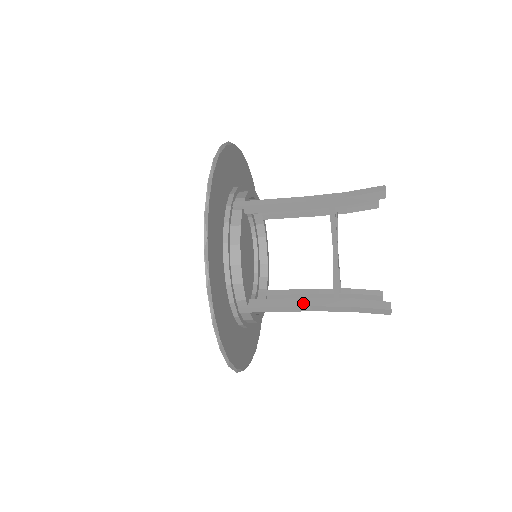
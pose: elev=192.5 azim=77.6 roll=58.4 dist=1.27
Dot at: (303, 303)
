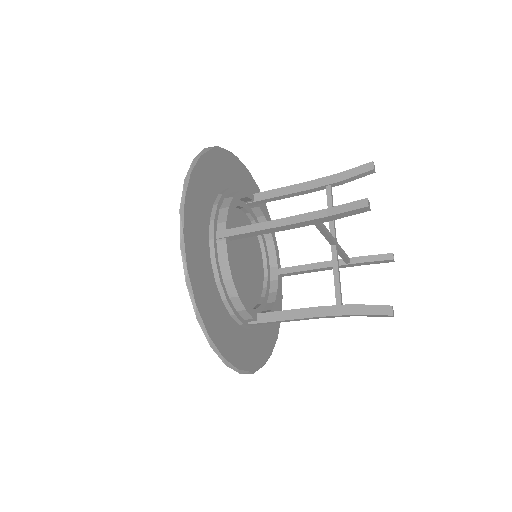
Dot at: (280, 220)
